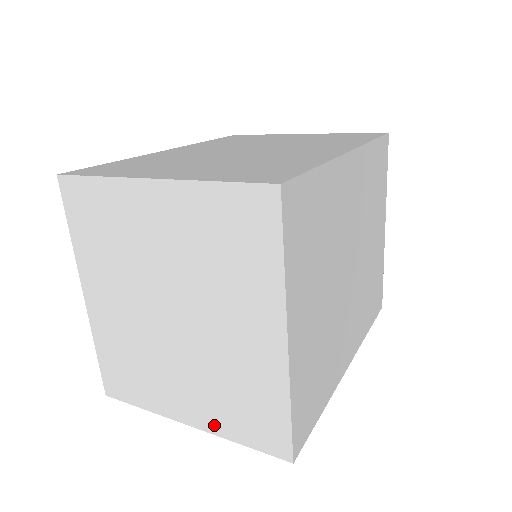
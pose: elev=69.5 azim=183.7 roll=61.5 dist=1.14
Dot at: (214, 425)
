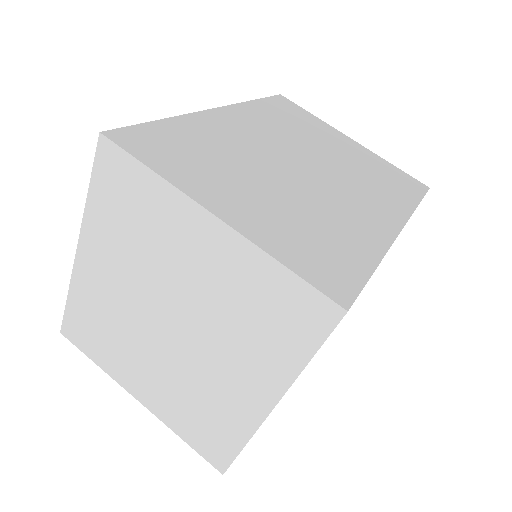
Dot at: (164, 414)
